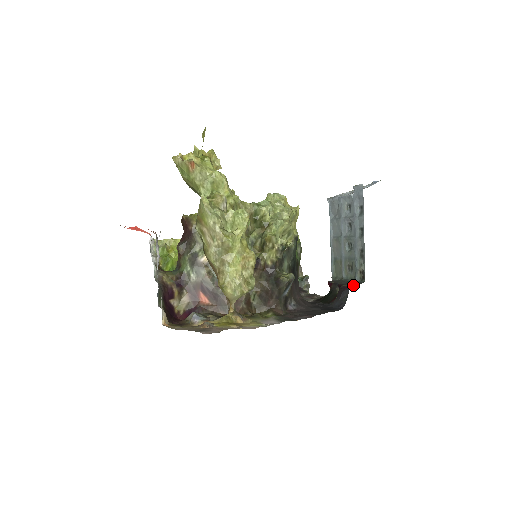
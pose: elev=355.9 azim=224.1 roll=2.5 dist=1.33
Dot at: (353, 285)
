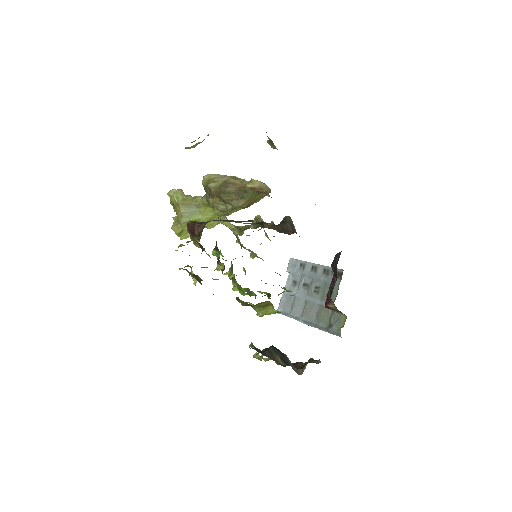
Dot at: occluded
